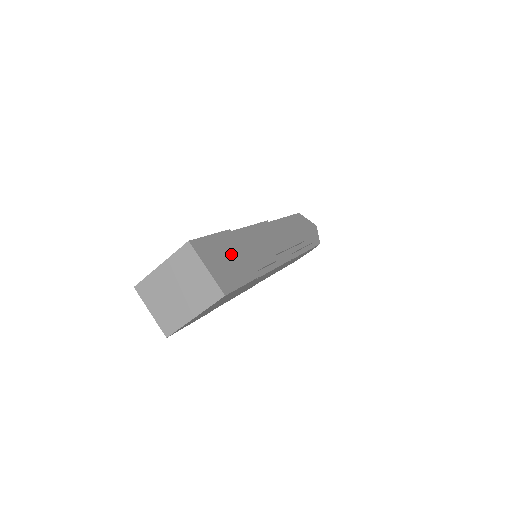
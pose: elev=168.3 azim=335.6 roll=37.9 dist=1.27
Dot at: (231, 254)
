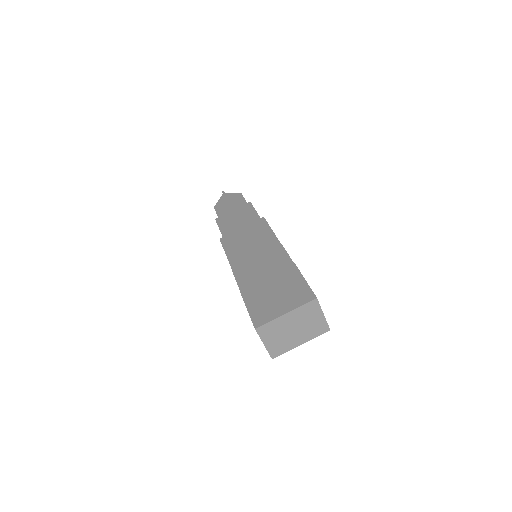
Dot at: occluded
